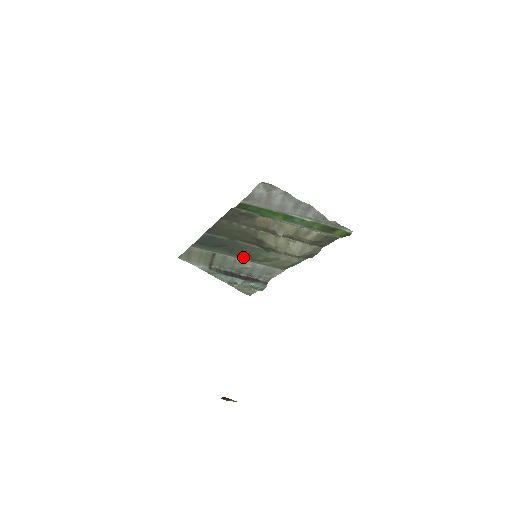
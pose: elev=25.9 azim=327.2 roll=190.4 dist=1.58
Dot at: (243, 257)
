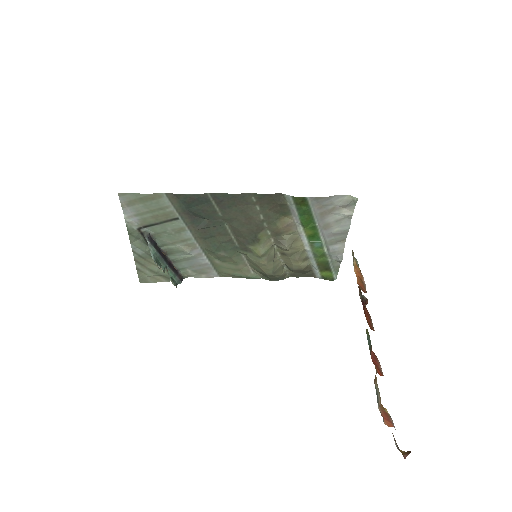
Dot at: (202, 241)
